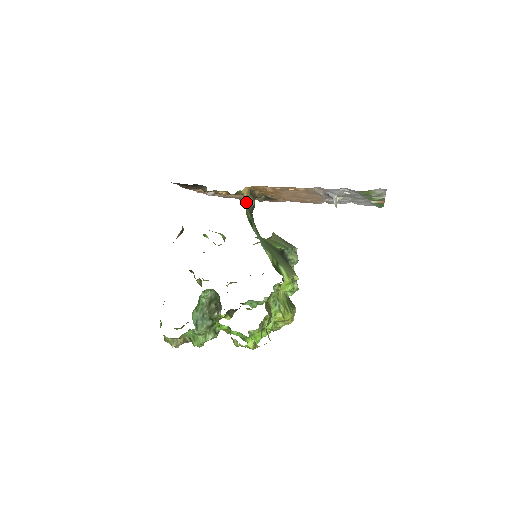
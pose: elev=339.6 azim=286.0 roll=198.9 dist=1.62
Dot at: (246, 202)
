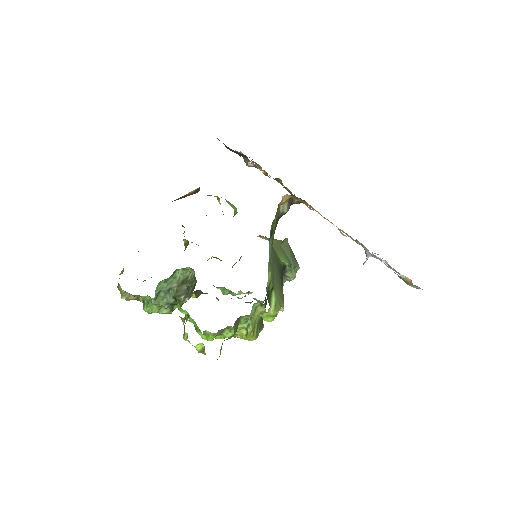
Dot at: (280, 207)
